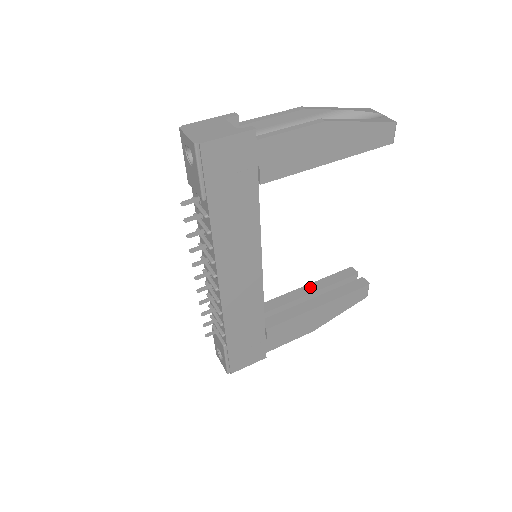
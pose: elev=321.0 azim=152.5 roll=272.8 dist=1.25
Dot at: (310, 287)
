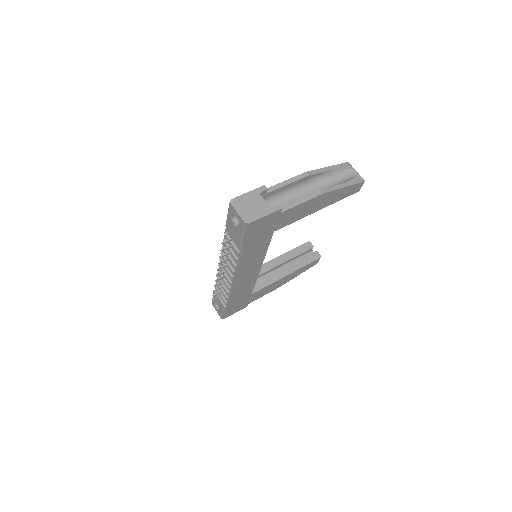
Dot at: (281, 258)
